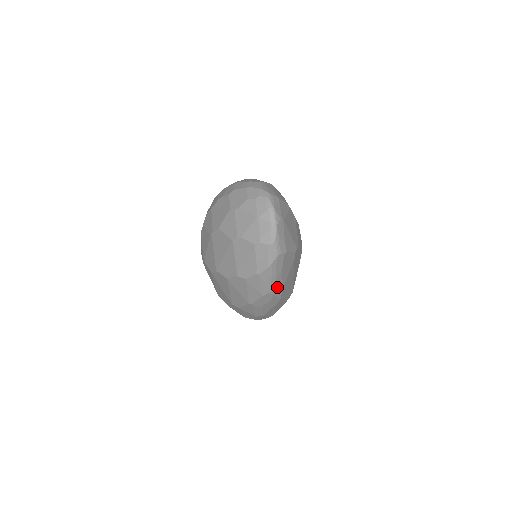
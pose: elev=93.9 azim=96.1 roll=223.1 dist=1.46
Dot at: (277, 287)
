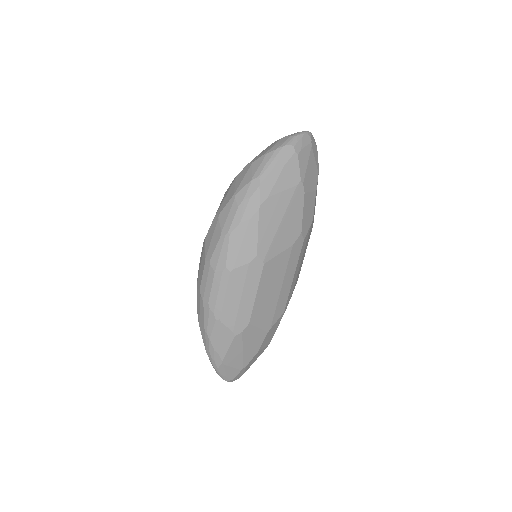
Dot at: (268, 183)
